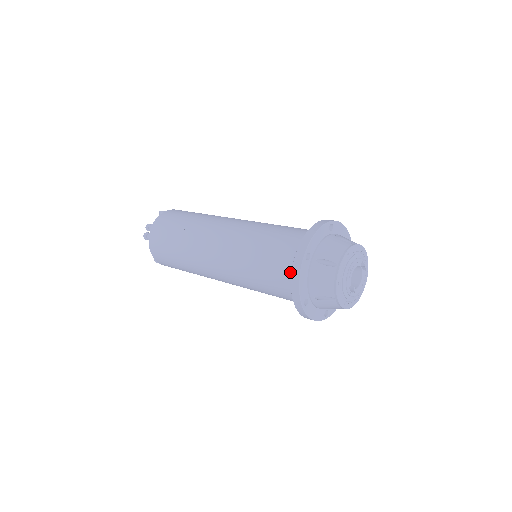
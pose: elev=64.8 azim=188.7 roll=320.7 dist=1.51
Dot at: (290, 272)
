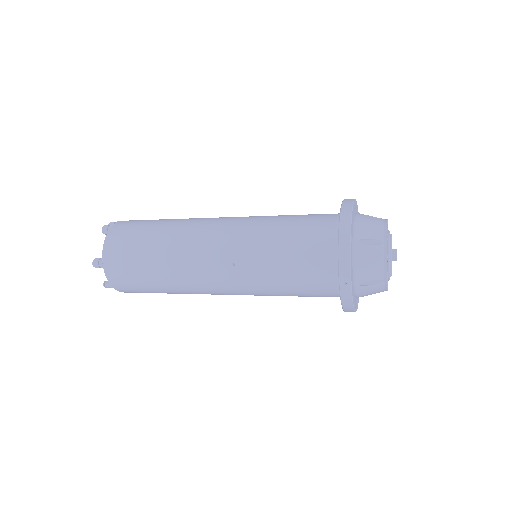
Dot at: (330, 220)
